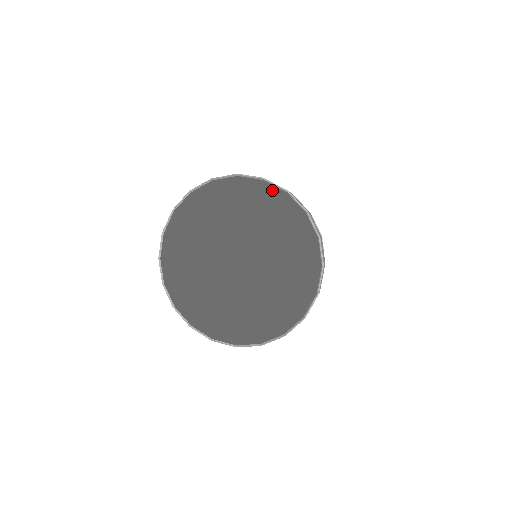
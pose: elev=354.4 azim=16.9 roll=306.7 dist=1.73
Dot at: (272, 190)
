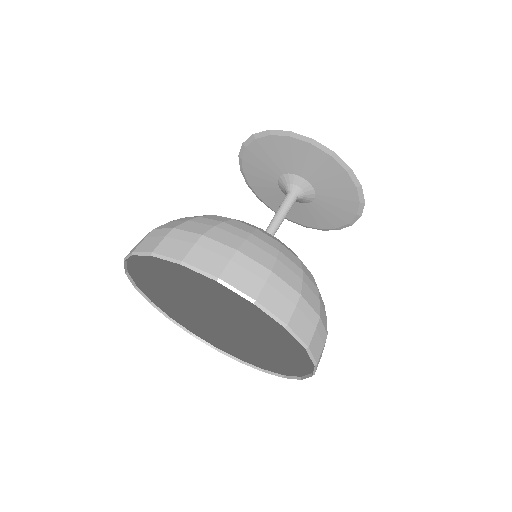
Dot at: (249, 239)
